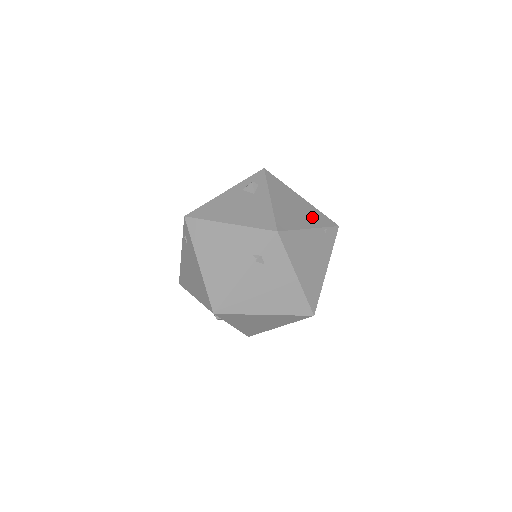
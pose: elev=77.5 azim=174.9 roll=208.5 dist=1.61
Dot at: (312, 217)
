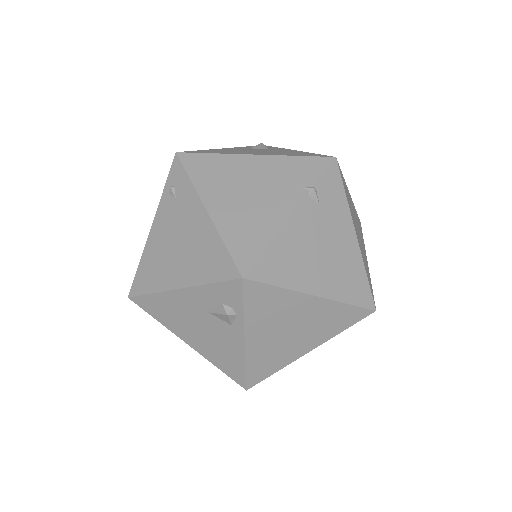
Dot at: occluded
